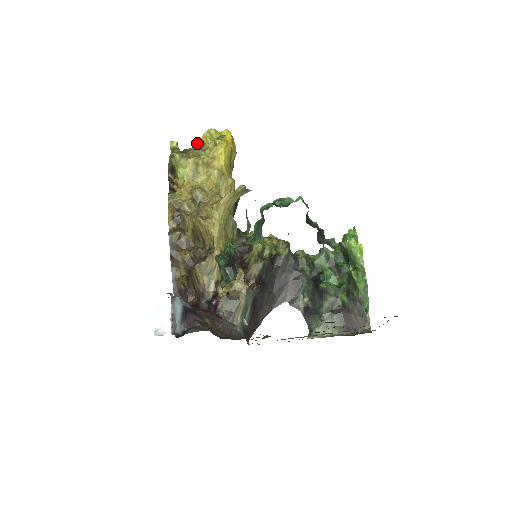
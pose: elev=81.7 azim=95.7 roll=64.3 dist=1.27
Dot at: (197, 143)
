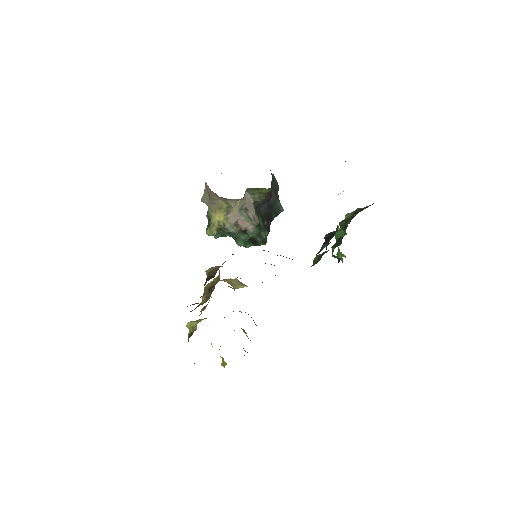
Dot at: occluded
